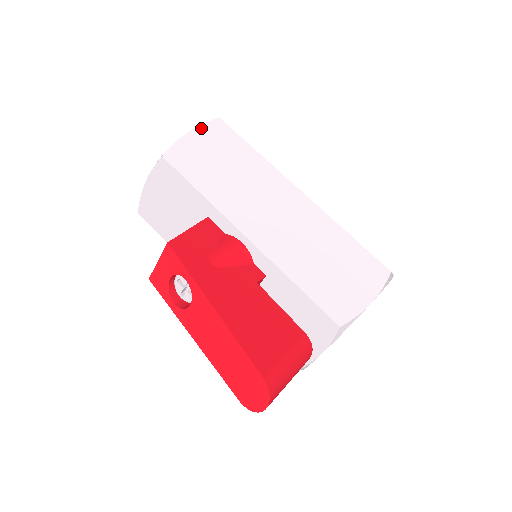
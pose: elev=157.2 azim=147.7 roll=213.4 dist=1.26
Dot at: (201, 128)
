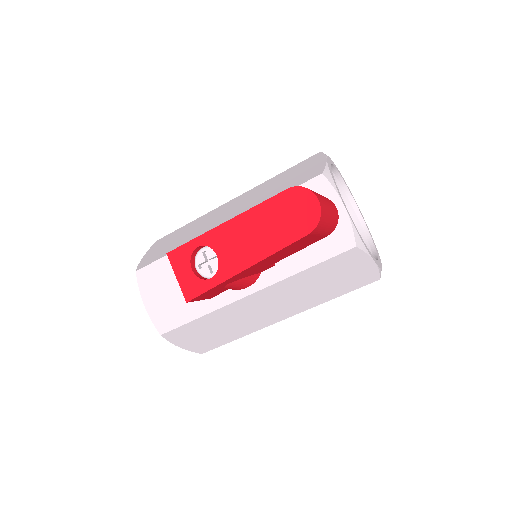
Dot at: (149, 250)
